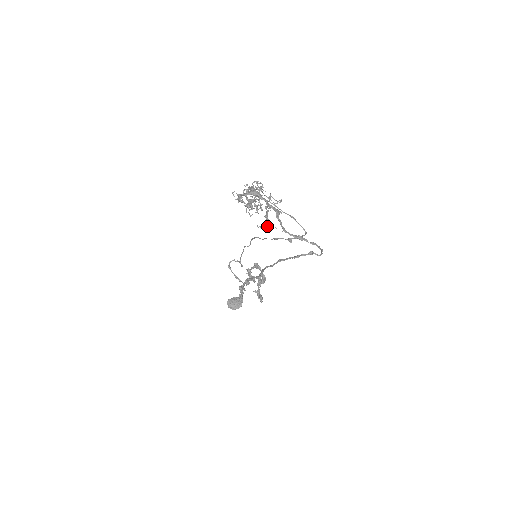
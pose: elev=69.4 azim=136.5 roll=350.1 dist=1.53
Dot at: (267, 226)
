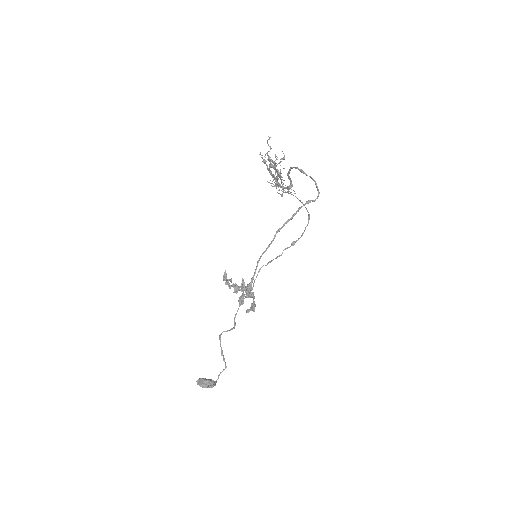
Dot at: (277, 171)
